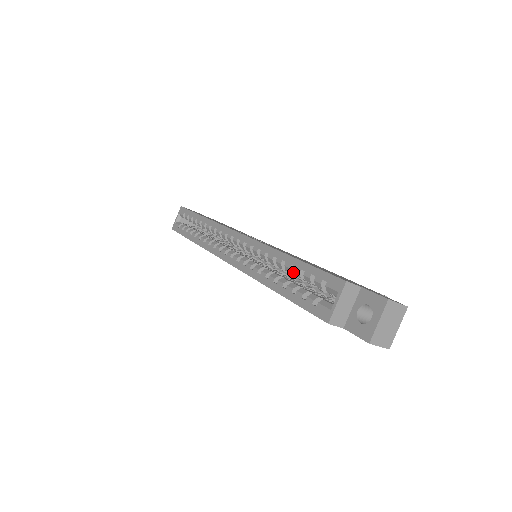
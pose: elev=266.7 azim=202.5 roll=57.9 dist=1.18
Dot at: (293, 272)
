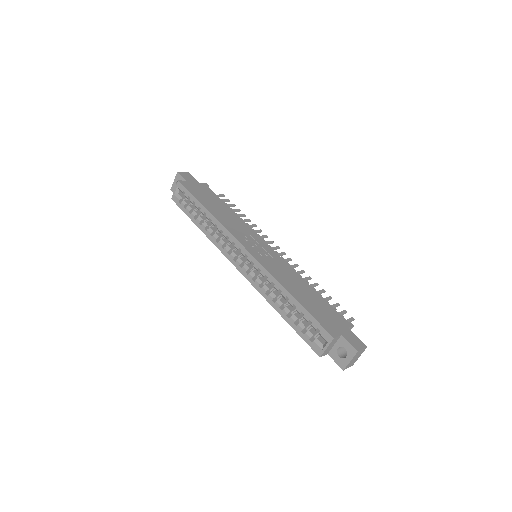
Dot at: (294, 306)
